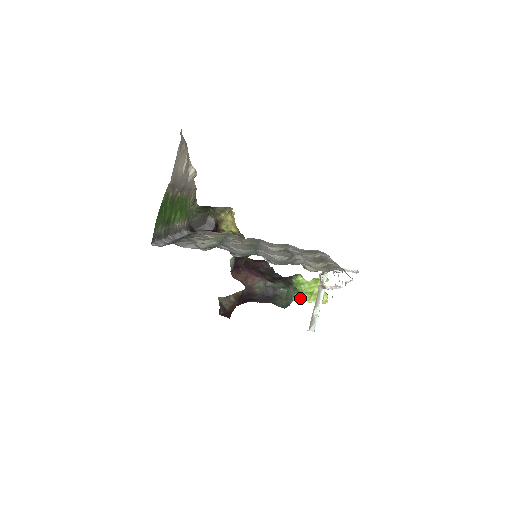
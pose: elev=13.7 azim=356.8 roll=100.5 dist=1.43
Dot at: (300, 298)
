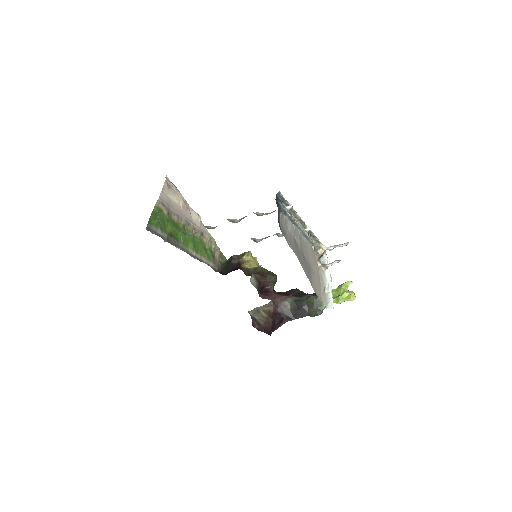
Dot at: occluded
